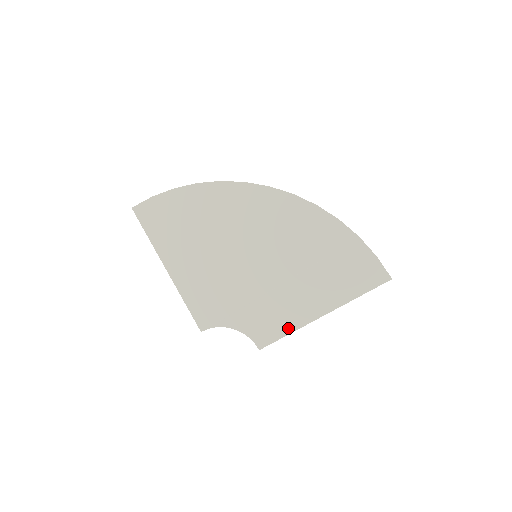
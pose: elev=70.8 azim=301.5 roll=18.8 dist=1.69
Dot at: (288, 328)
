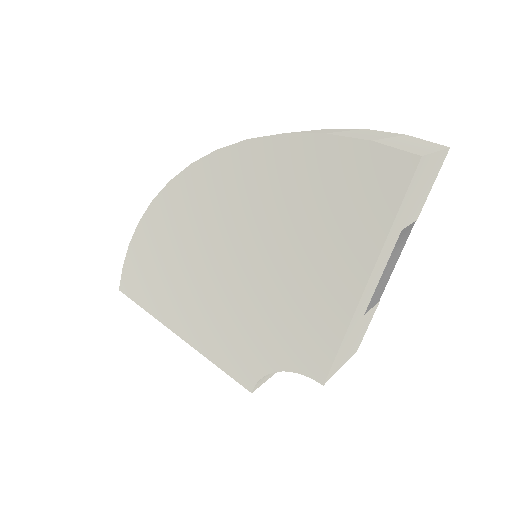
Dot at: (334, 335)
